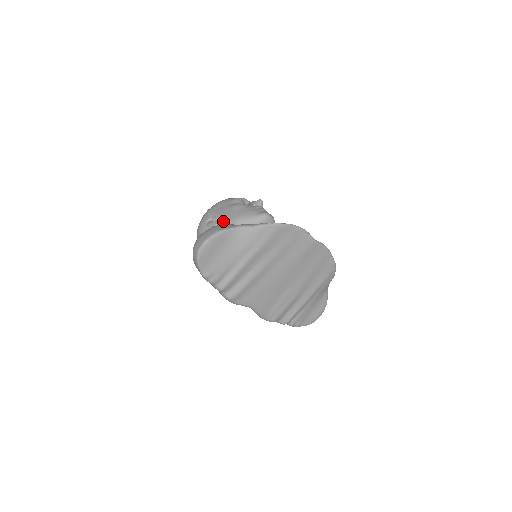
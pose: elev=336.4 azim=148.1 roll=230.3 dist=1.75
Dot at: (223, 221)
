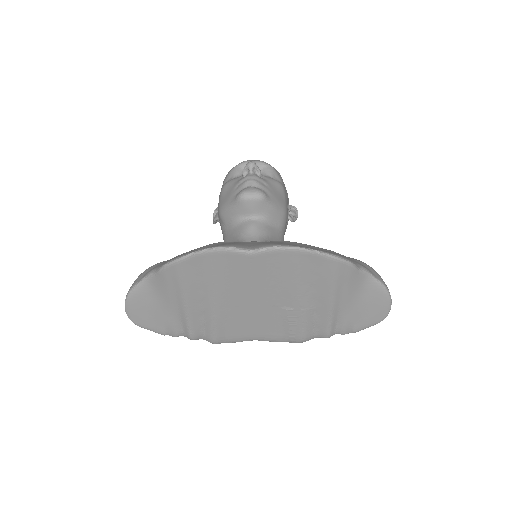
Dot at: (217, 216)
